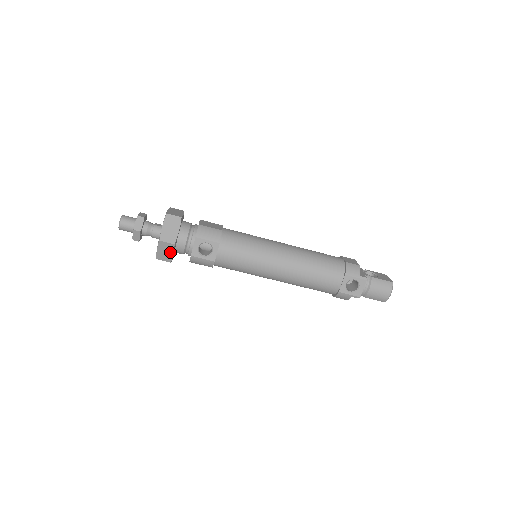
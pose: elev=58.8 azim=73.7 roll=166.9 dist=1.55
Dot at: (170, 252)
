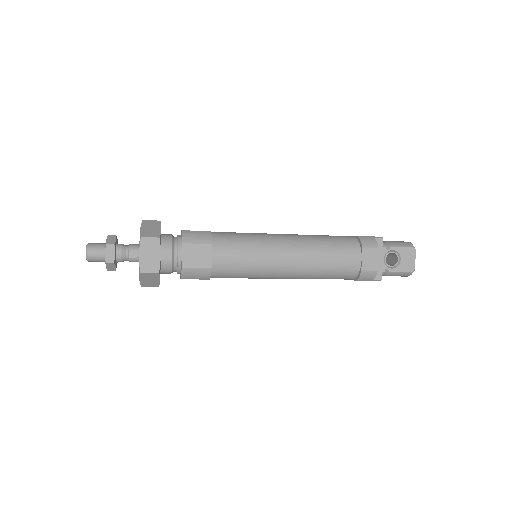
Dot at: occluded
